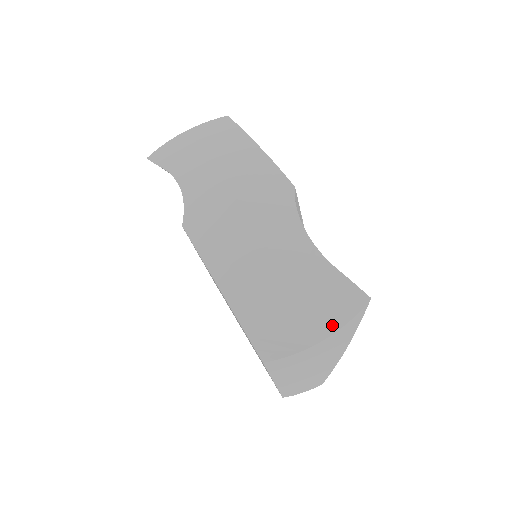
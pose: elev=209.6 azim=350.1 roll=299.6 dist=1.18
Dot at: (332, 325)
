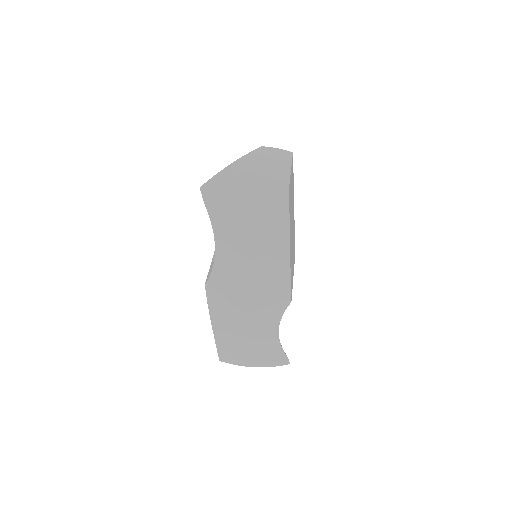
Dot at: (263, 365)
